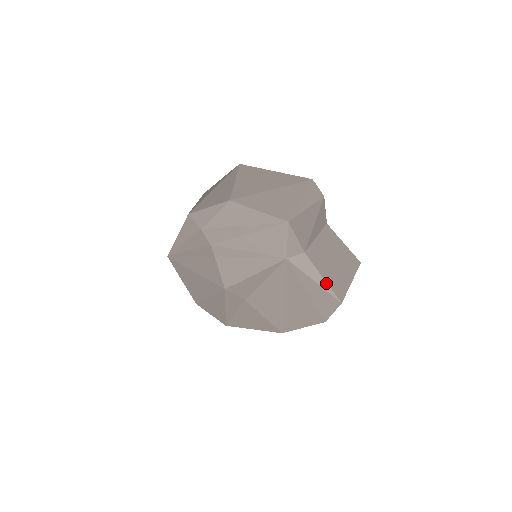
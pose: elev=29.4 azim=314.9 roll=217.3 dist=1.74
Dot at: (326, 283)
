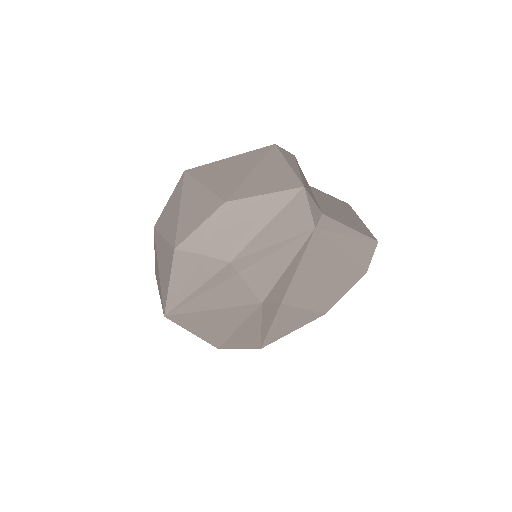
Dot at: (356, 231)
